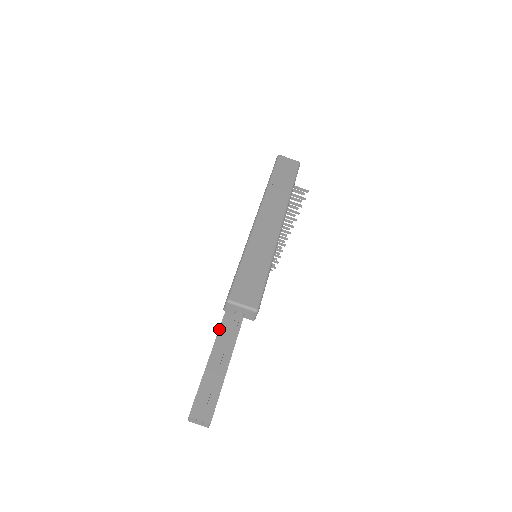
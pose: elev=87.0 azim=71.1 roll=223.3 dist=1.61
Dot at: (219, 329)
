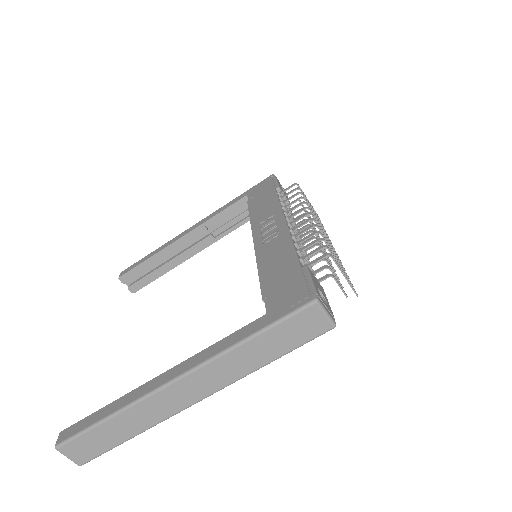
Dot at: (206, 221)
